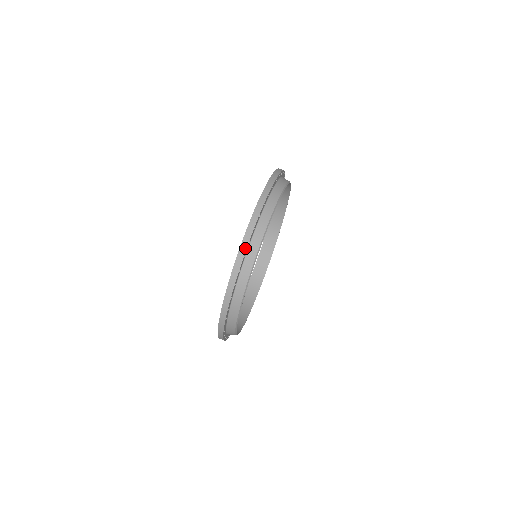
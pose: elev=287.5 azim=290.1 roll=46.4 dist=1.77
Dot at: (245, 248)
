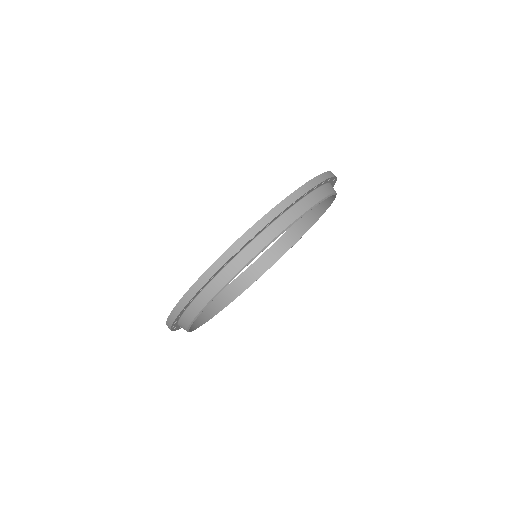
Dot at: (260, 228)
